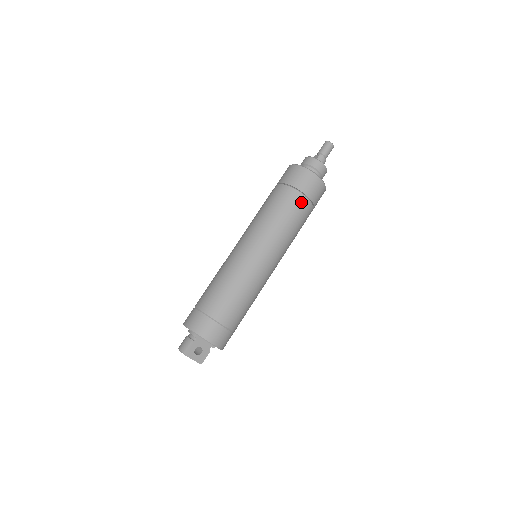
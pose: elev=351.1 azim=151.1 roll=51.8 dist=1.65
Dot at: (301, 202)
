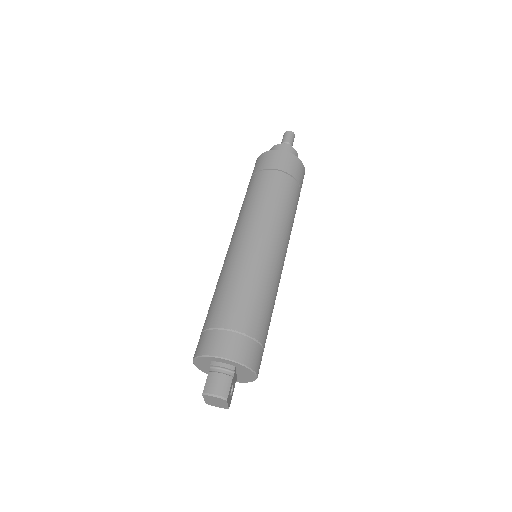
Dot at: (299, 196)
